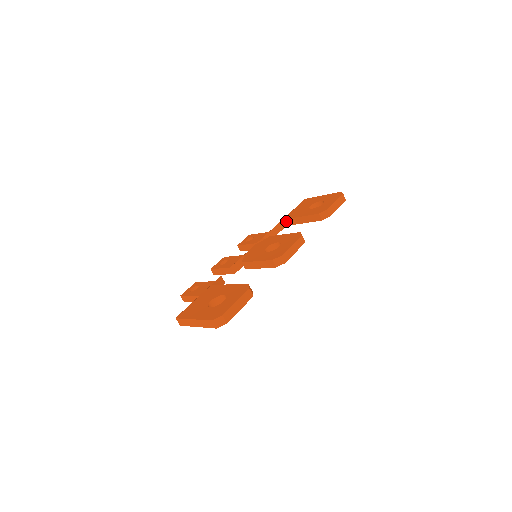
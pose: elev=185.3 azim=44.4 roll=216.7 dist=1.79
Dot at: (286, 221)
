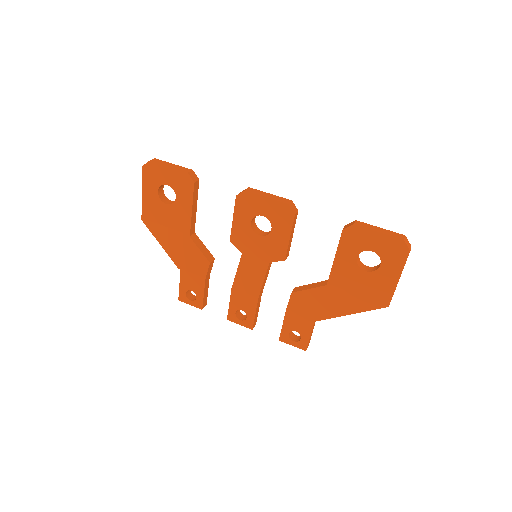
Dot at: occluded
